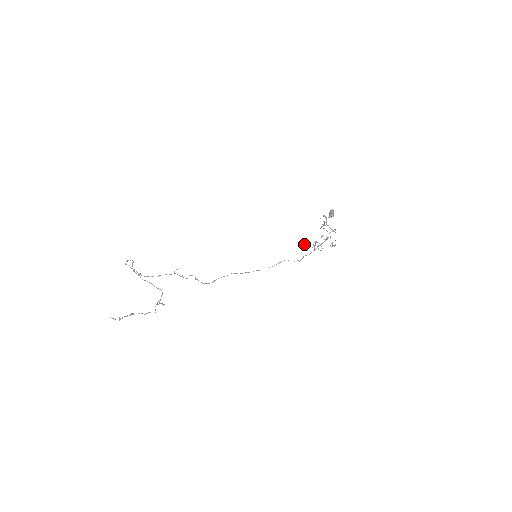
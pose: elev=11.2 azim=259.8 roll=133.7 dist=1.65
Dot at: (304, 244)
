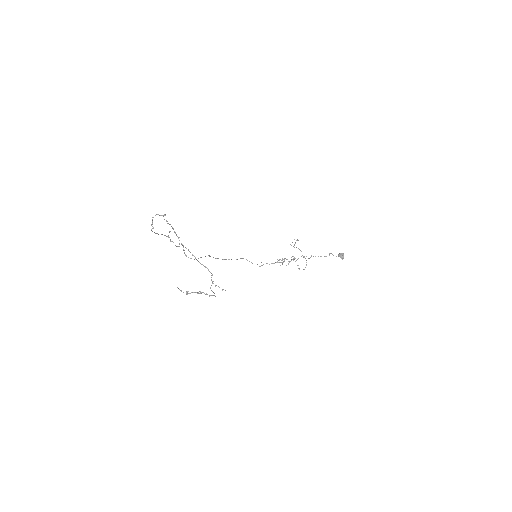
Dot at: (282, 258)
